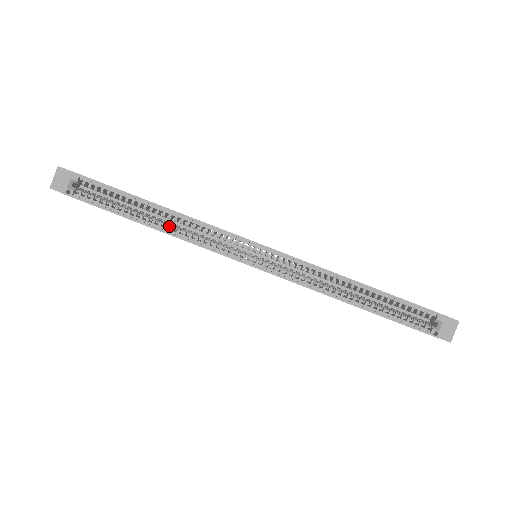
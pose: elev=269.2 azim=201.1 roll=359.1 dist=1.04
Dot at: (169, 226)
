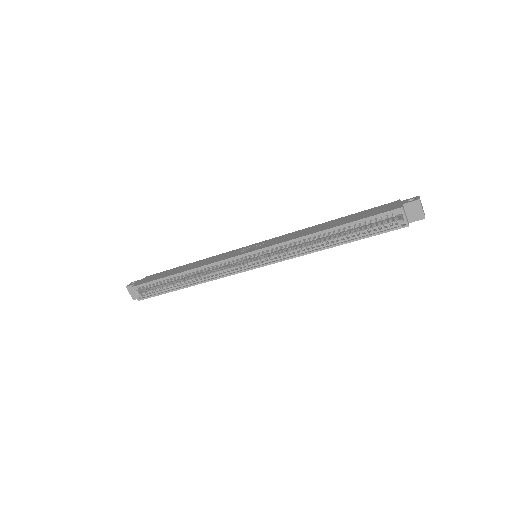
Dot at: (196, 279)
